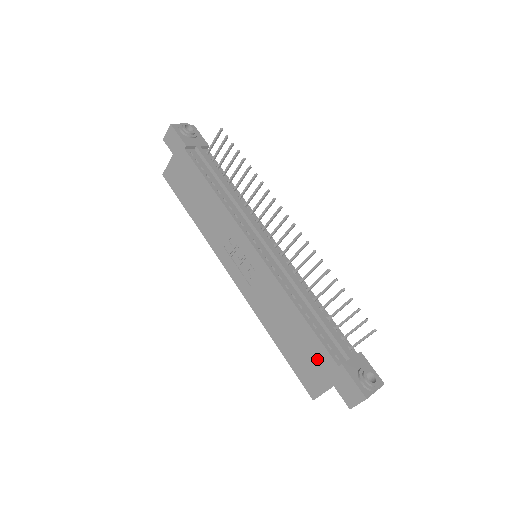
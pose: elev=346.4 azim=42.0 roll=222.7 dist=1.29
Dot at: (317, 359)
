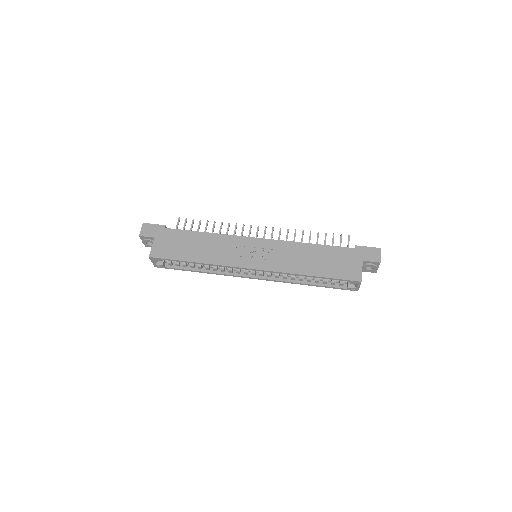
Dot at: (342, 257)
